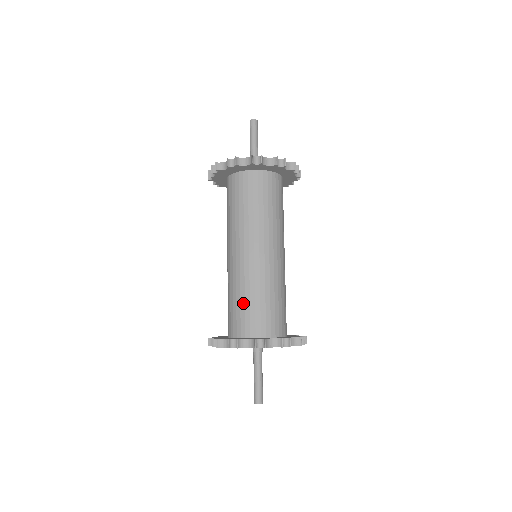
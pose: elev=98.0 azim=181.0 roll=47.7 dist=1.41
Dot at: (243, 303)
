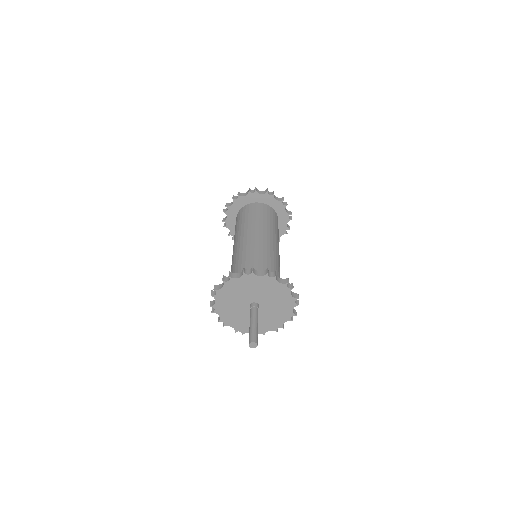
Dot at: (265, 263)
